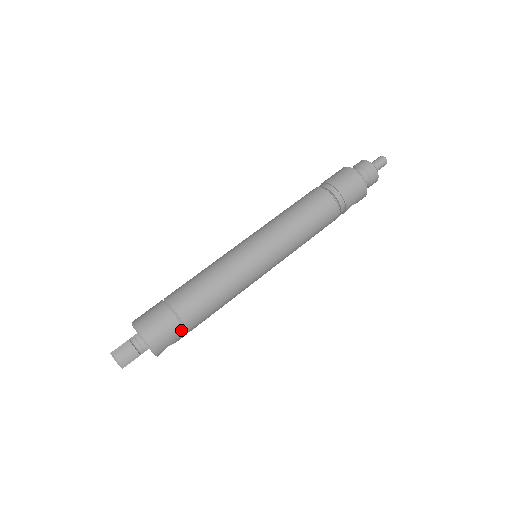
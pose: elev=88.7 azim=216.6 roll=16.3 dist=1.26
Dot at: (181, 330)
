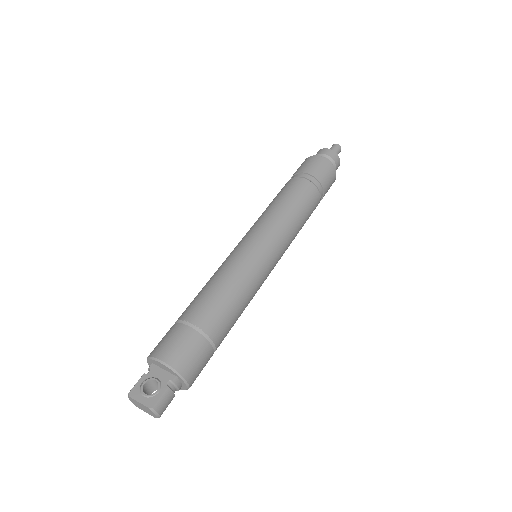
Dot at: occluded
